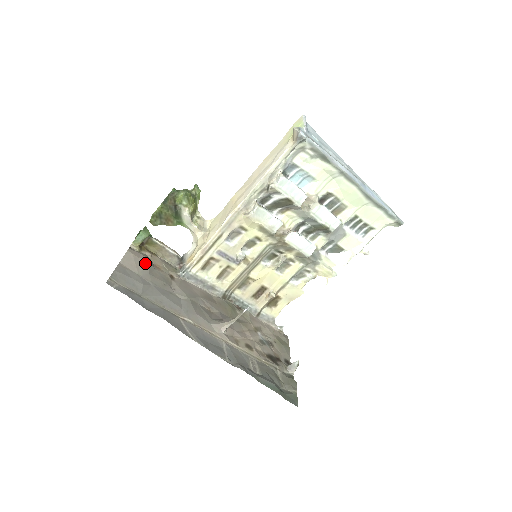
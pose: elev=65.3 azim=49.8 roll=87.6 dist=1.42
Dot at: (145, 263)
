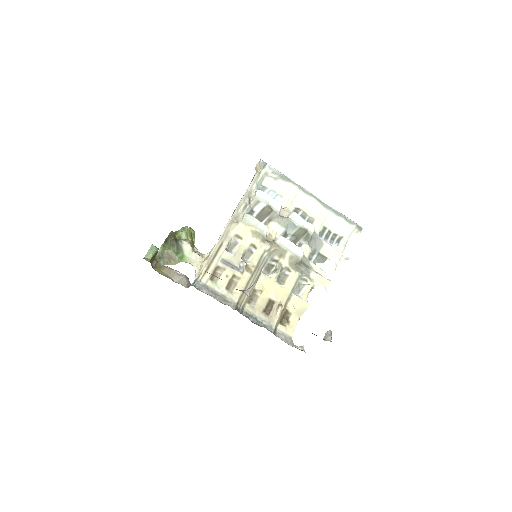
Dot at: occluded
